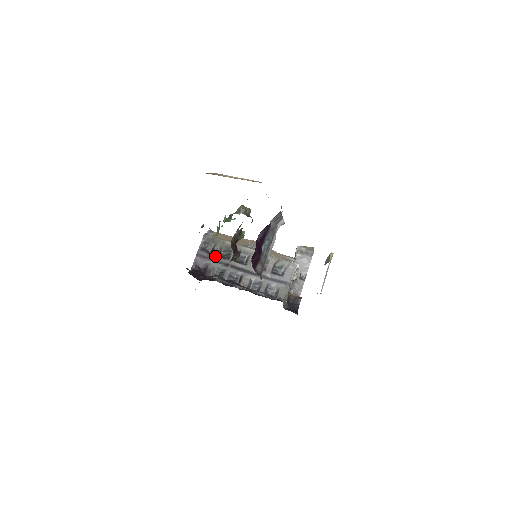
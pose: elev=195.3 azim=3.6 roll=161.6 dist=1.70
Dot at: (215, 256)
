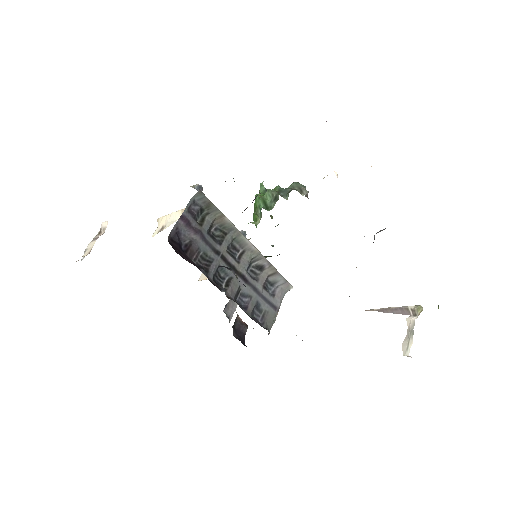
Dot at: (205, 231)
